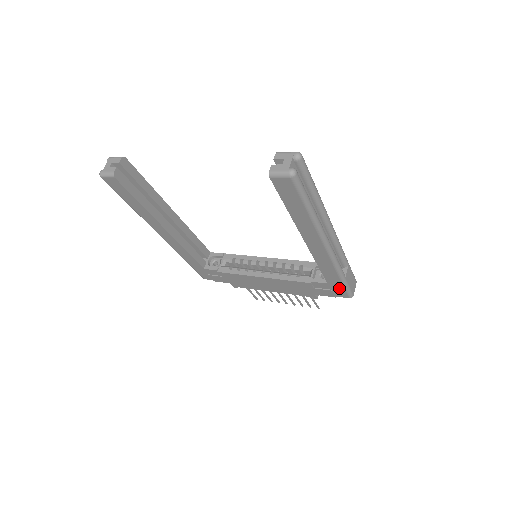
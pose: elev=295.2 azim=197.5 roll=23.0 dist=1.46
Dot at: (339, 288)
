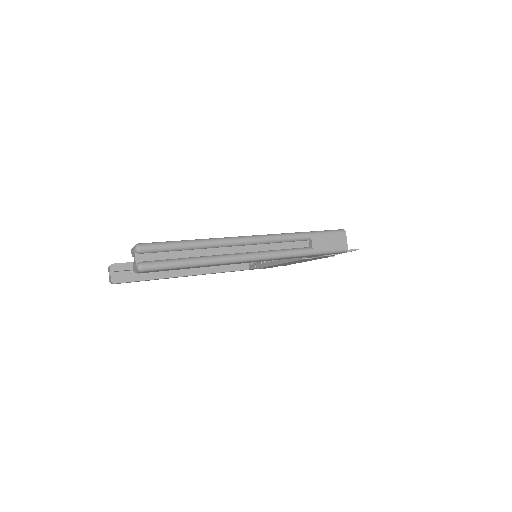
Dot at: (324, 254)
